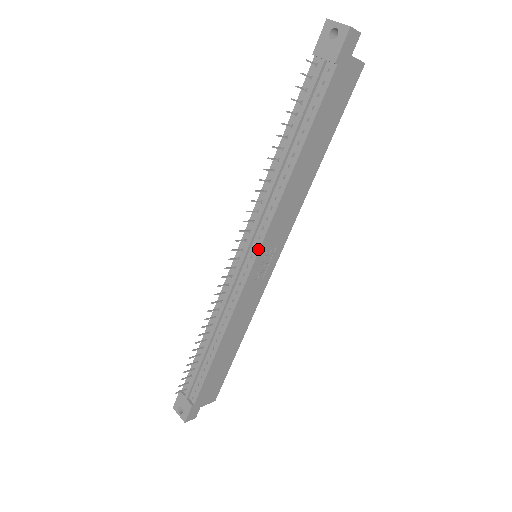
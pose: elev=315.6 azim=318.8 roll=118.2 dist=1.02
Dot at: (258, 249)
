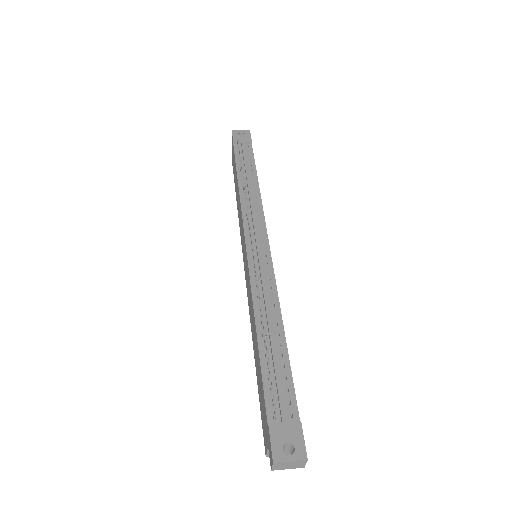
Dot at: (266, 233)
